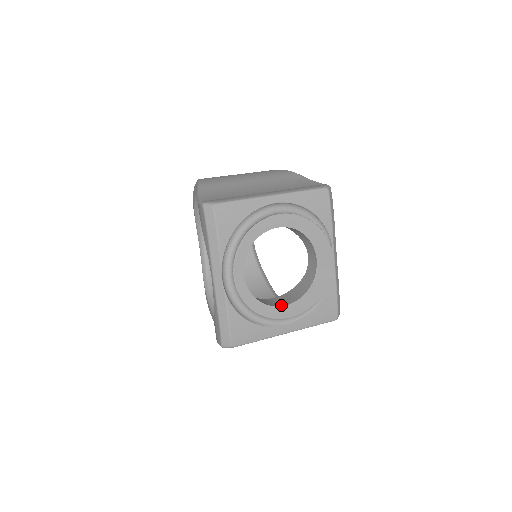
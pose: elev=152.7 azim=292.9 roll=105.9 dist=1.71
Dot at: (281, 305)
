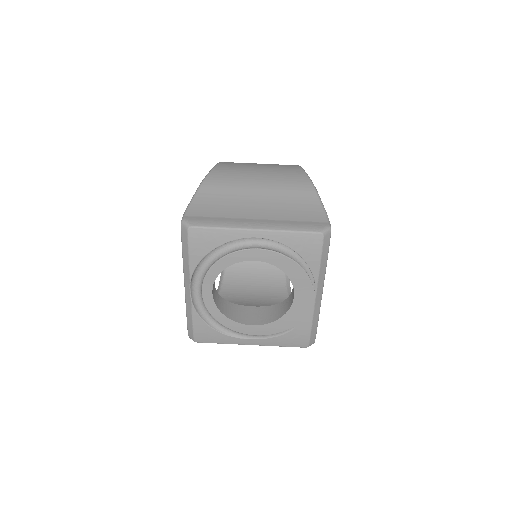
Dot at: (248, 323)
